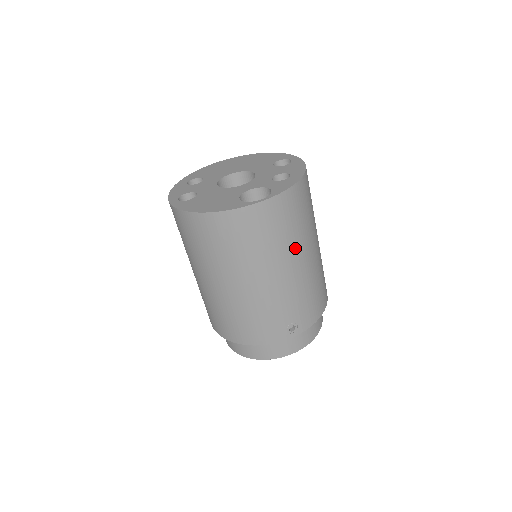
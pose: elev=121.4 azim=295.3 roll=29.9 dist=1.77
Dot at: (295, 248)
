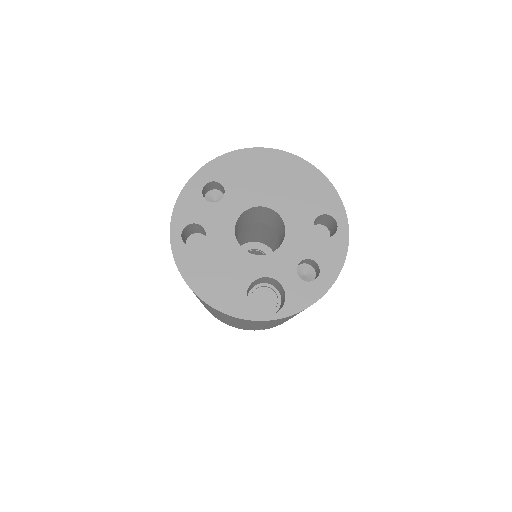
Dot at: occluded
